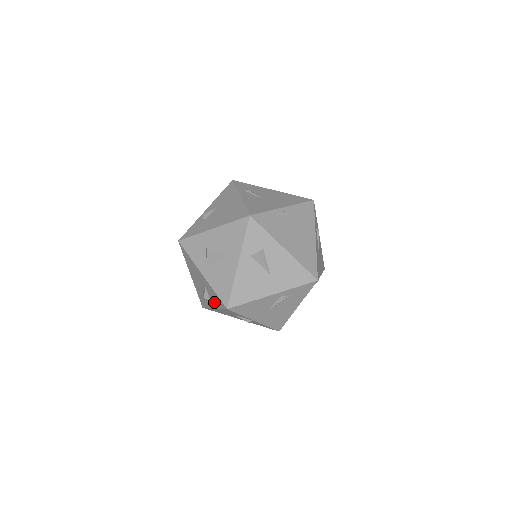
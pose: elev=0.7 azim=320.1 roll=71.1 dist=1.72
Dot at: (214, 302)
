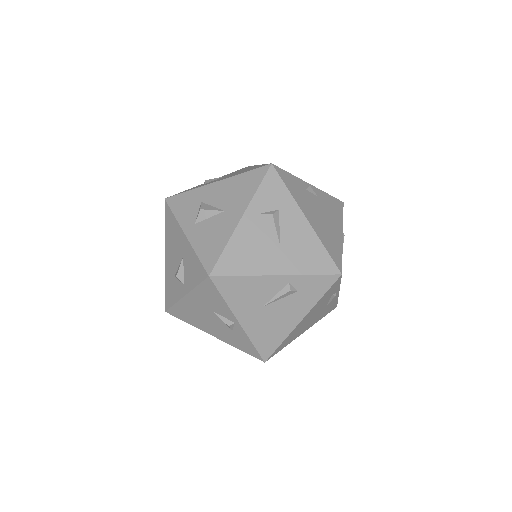
Dot at: (189, 280)
